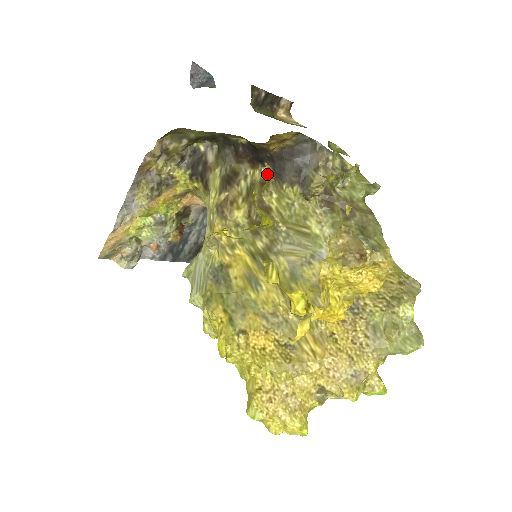
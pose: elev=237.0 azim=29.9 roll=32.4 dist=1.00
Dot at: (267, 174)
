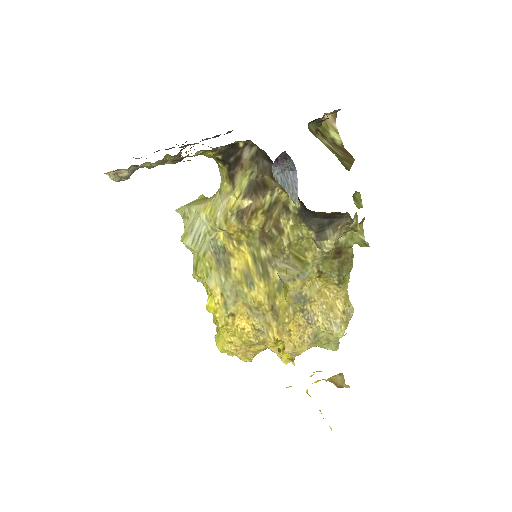
Dot at: (293, 203)
